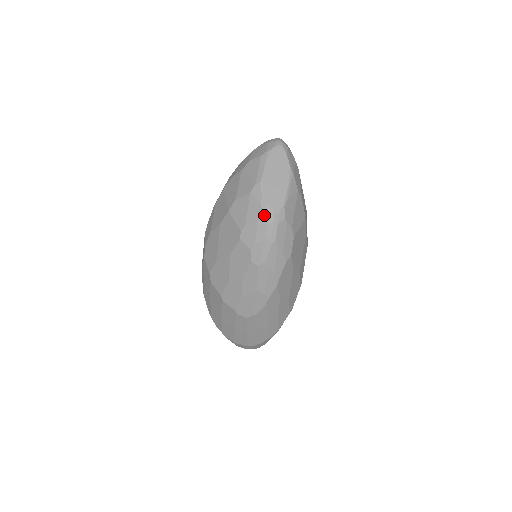
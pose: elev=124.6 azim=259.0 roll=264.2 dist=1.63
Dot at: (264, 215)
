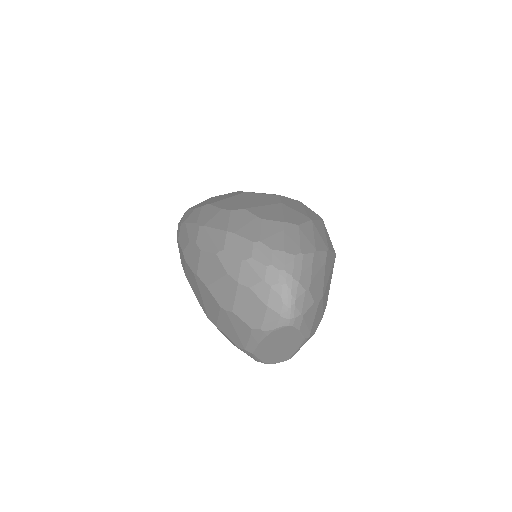
Dot at: occluded
